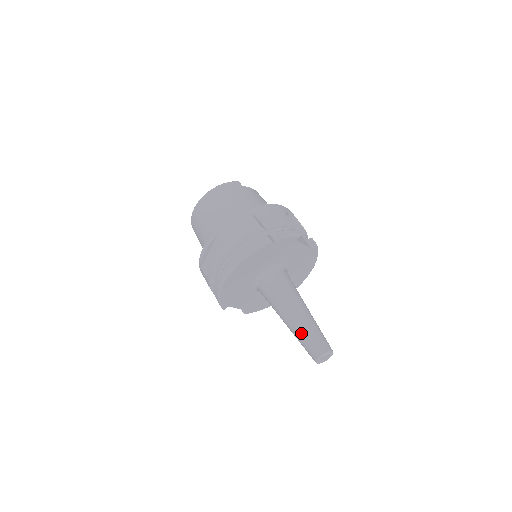
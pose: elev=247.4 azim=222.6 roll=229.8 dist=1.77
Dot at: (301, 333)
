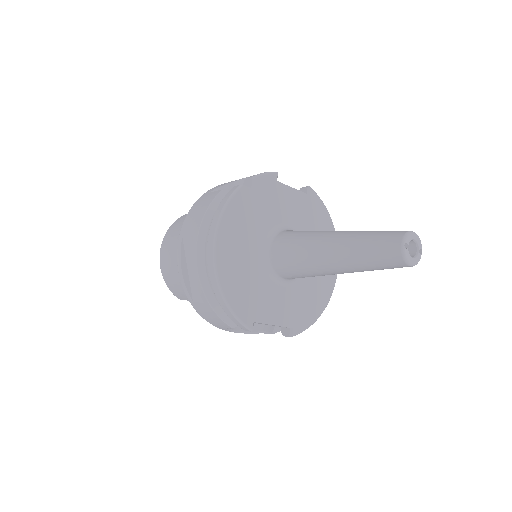
Dot at: (355, 249)
